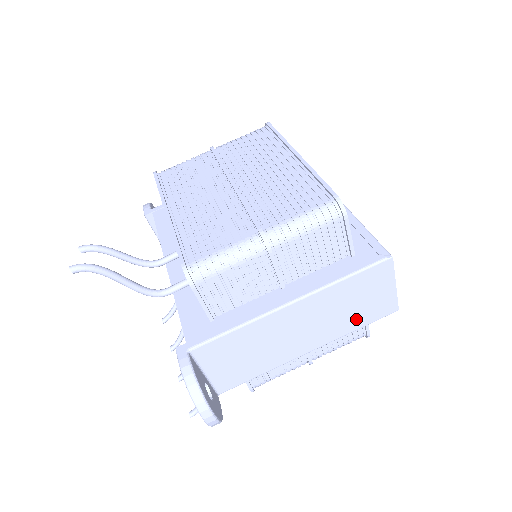
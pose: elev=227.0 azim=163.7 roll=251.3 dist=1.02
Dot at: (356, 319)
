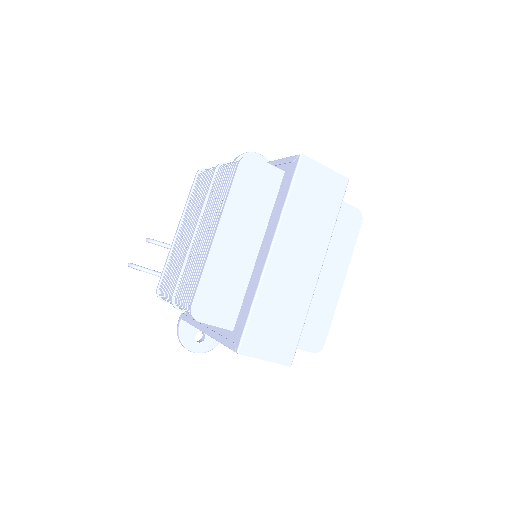
Dot at: occluded
